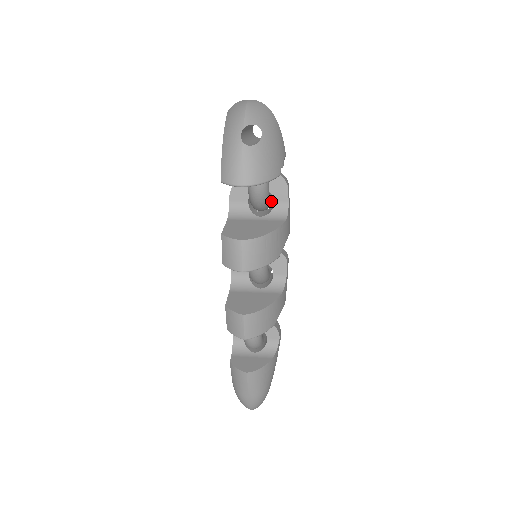
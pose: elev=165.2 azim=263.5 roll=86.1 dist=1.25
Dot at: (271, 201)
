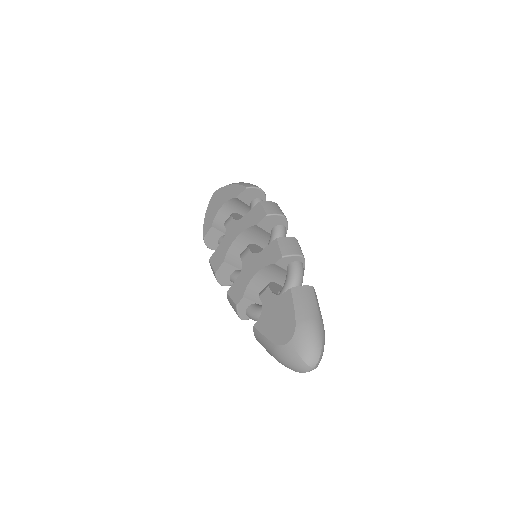
Dot at: occluded
